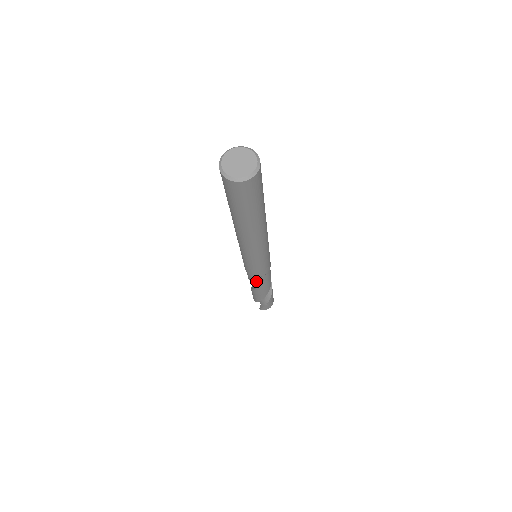
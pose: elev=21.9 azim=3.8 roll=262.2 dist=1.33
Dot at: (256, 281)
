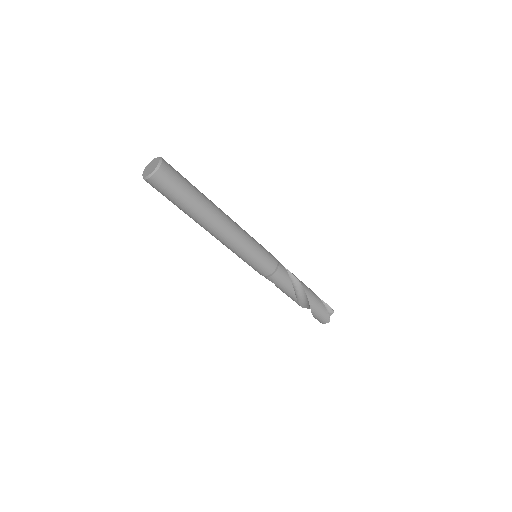
Dot at: occluded
